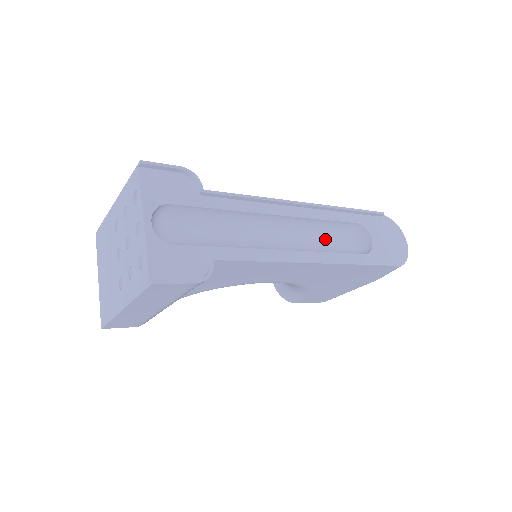
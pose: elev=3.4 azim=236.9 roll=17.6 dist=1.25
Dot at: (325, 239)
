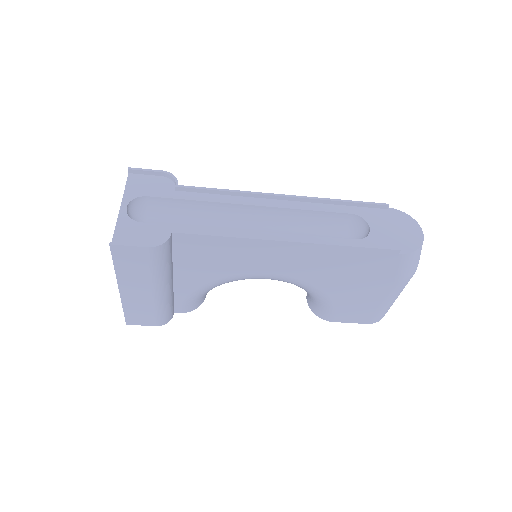
Dot at: (317, 231)
